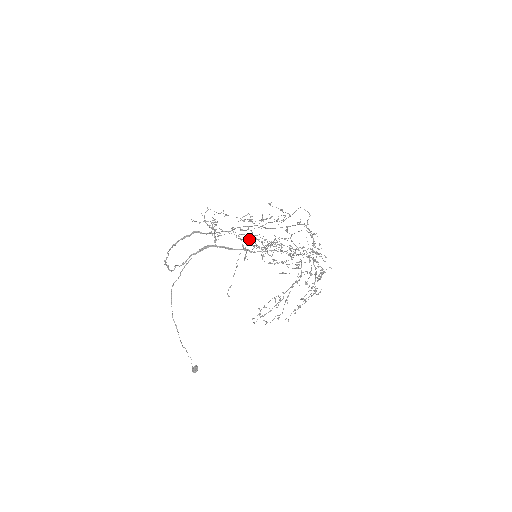
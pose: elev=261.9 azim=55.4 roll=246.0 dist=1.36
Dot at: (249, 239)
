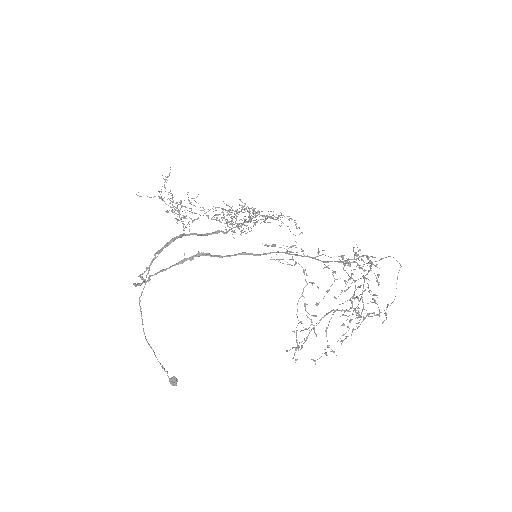
Dot at: occluded
